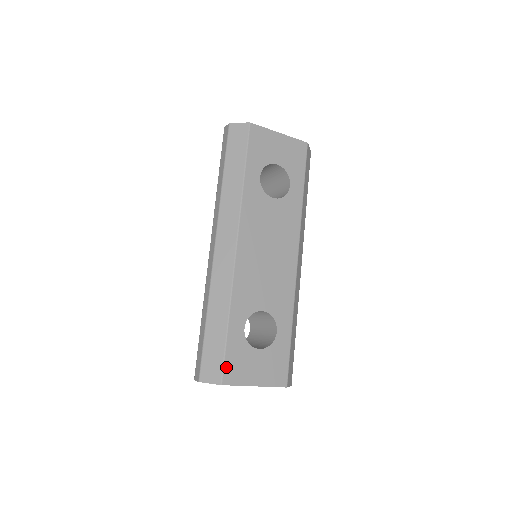
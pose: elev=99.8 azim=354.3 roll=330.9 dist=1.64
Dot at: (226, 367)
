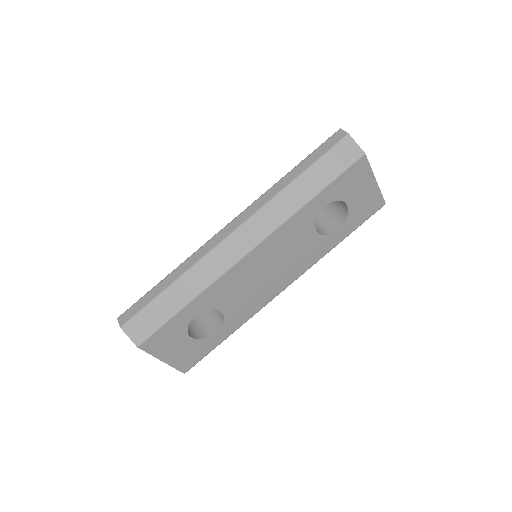
Dot at: (153, 336)
